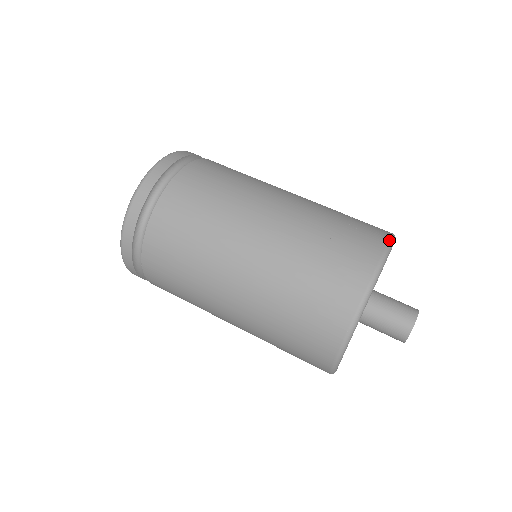
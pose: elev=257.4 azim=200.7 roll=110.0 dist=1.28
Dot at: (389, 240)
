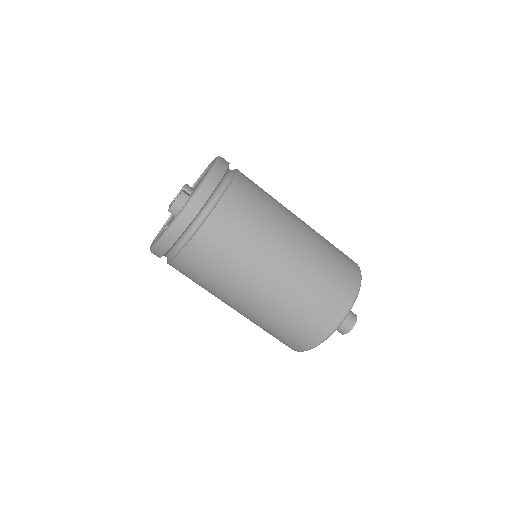
Dot at: (360, 270)
